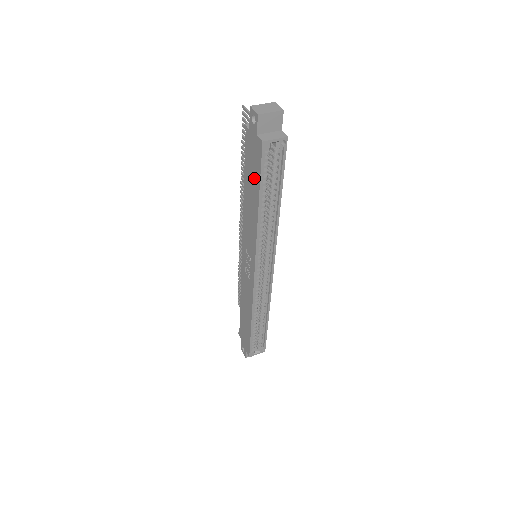
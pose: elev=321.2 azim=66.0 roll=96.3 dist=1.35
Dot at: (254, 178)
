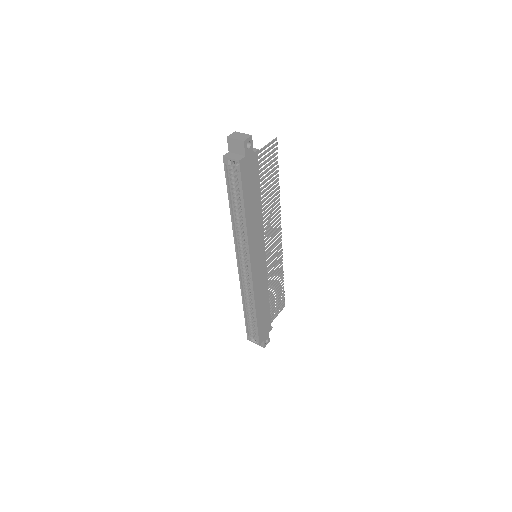
Dot at: occluded
